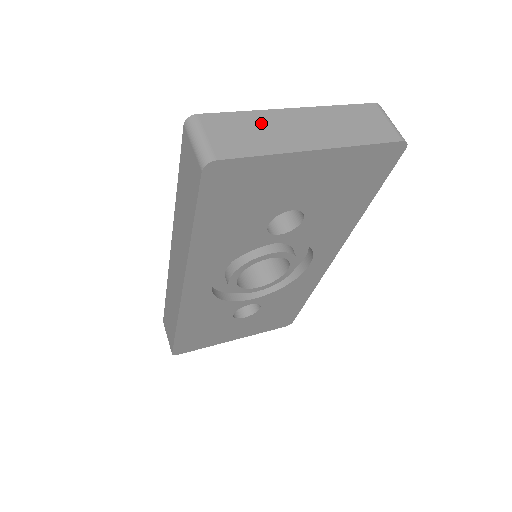
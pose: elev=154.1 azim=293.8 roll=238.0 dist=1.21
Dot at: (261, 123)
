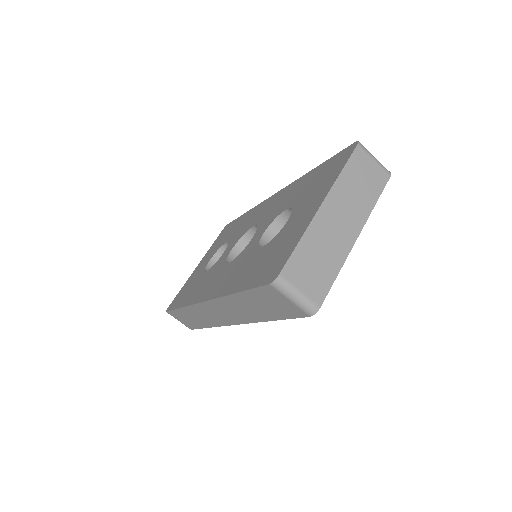
Dot at: (317, 243)
